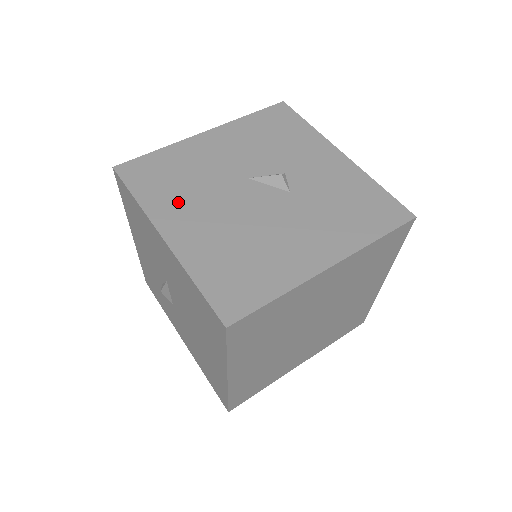
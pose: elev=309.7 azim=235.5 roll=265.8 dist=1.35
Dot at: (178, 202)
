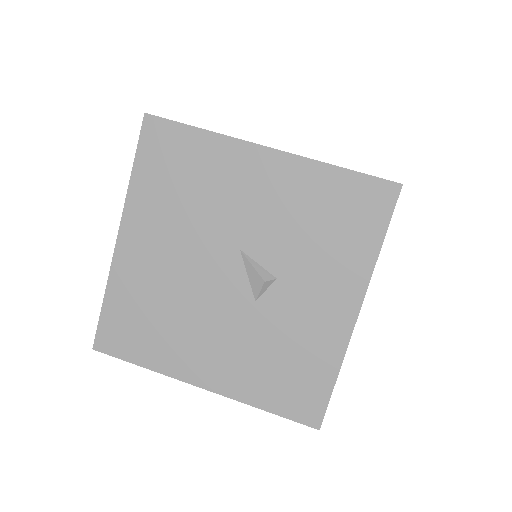
Dot at: (159, 214)
